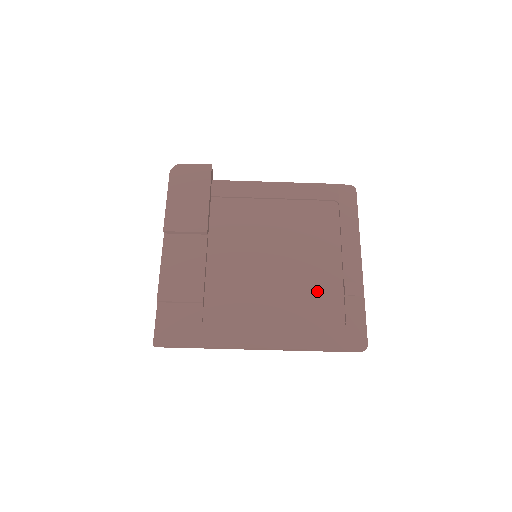
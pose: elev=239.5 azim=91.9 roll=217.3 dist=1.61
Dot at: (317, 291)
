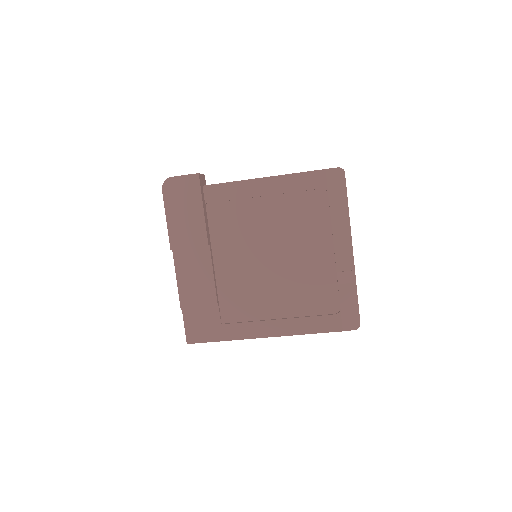
Dot at: (313, 282)
